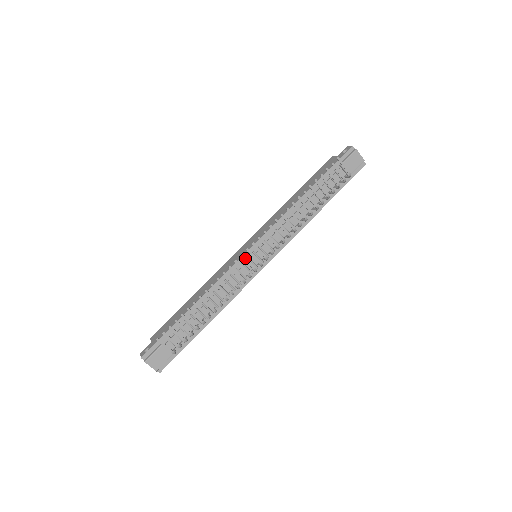
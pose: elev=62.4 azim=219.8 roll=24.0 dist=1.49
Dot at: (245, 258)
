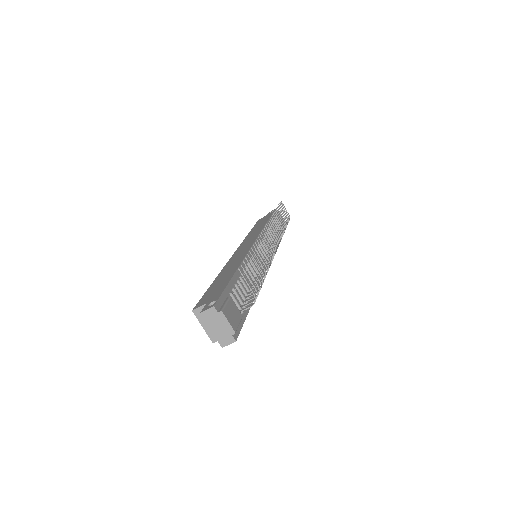
Dot at: occluded
